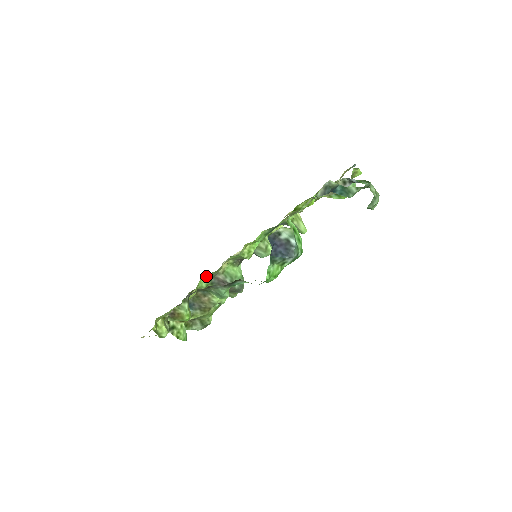
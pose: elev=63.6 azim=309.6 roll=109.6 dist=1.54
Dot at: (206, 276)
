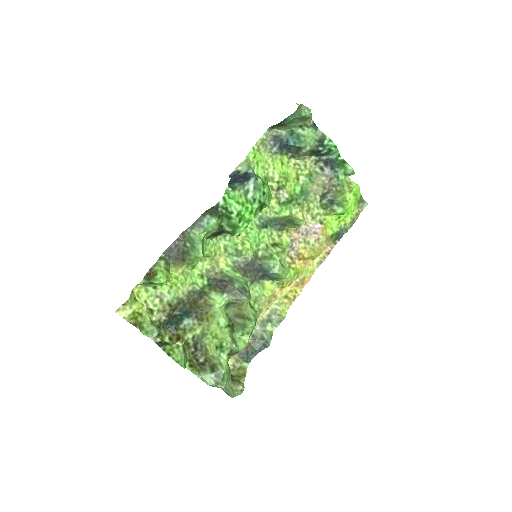
Dot at: (200, 269)
